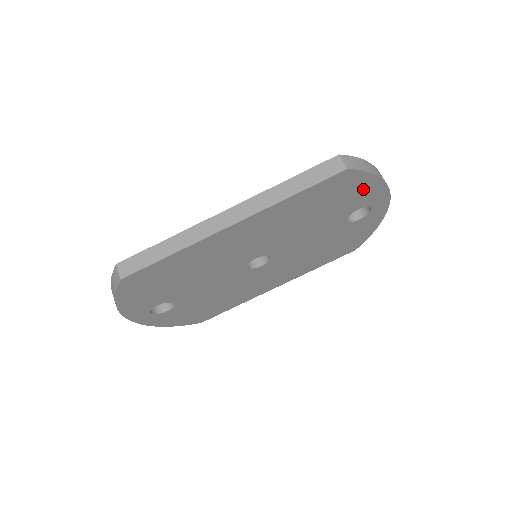
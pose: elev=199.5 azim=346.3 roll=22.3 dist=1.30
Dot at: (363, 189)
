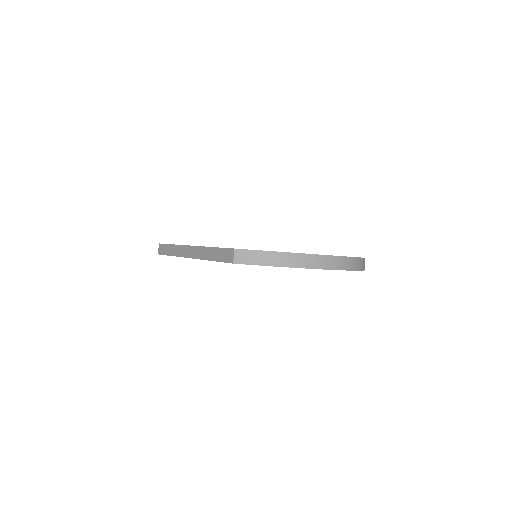
Dot at: occluded
